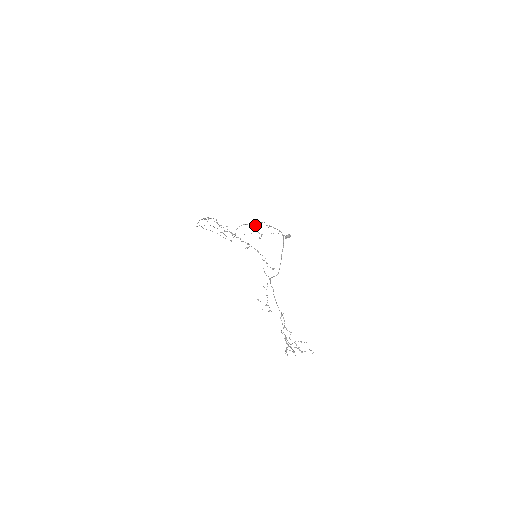
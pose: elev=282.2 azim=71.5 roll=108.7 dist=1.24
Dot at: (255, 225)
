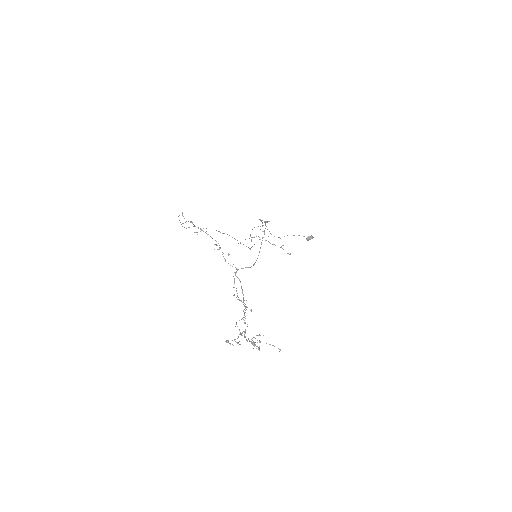
Dot at: (262, 226)
